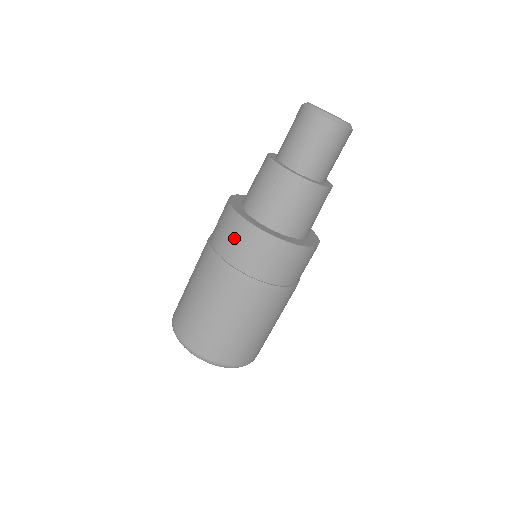
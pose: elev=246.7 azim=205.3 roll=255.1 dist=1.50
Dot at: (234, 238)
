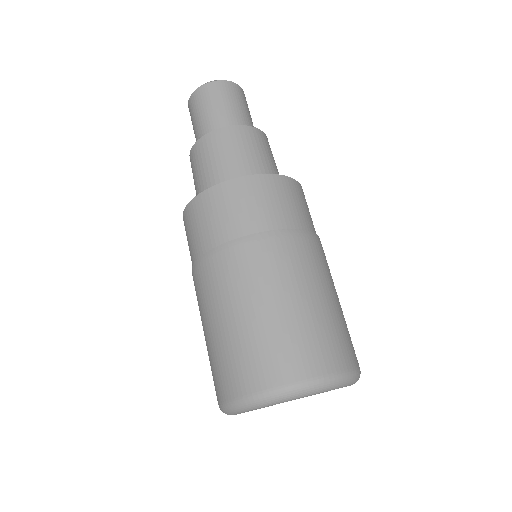
Dot at: (207, 218)
